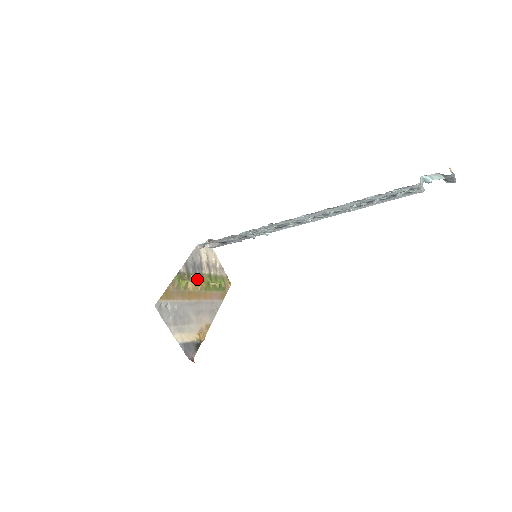
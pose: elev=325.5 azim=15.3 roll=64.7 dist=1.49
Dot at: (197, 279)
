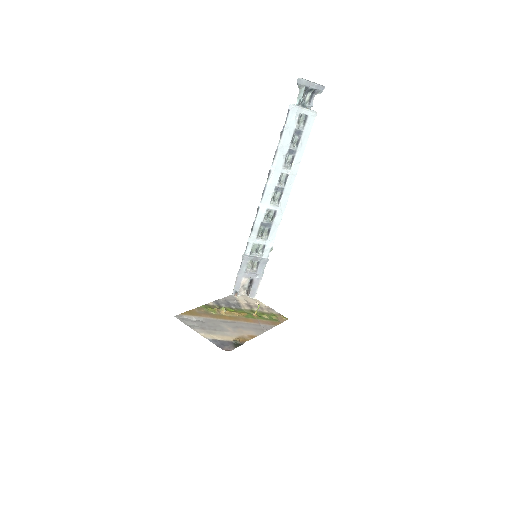
Dot at: (233, 310)
